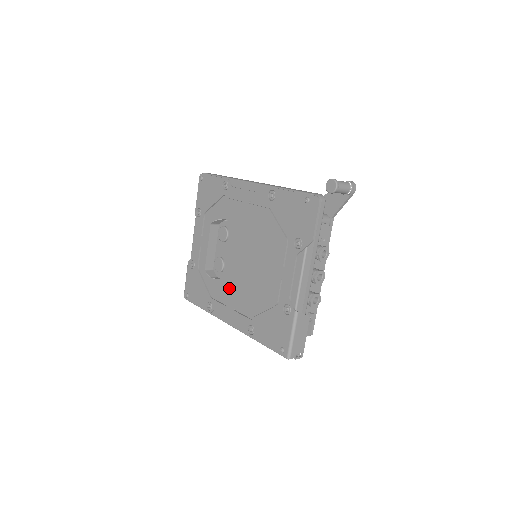
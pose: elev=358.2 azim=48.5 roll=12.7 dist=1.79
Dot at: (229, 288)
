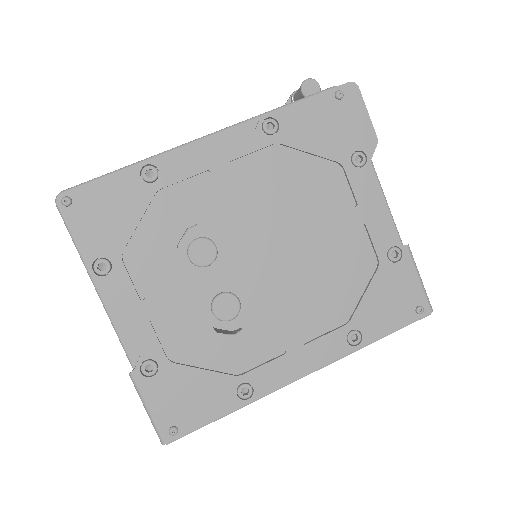
Dot at: (272, 323)
